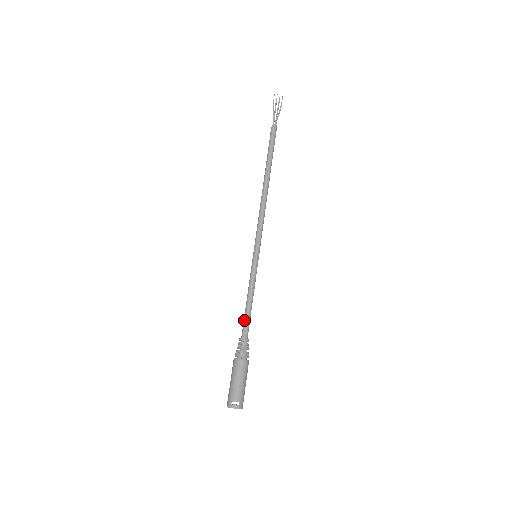
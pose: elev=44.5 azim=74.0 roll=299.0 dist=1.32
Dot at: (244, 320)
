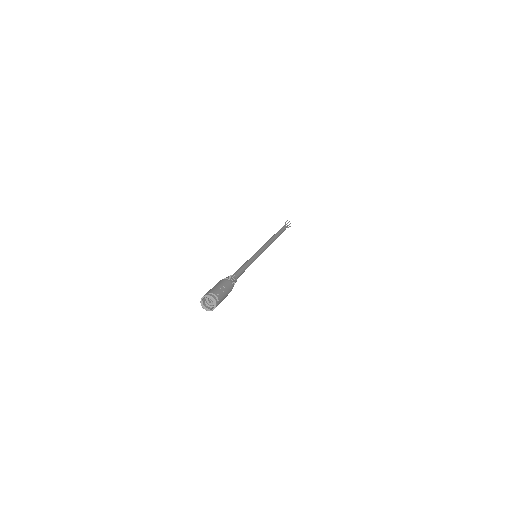
Dot at: (237, 270)
